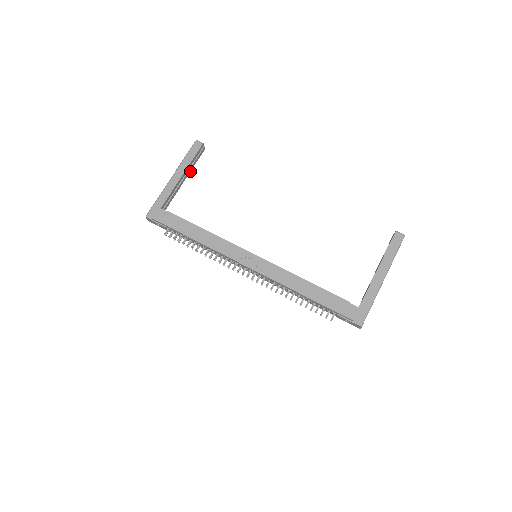
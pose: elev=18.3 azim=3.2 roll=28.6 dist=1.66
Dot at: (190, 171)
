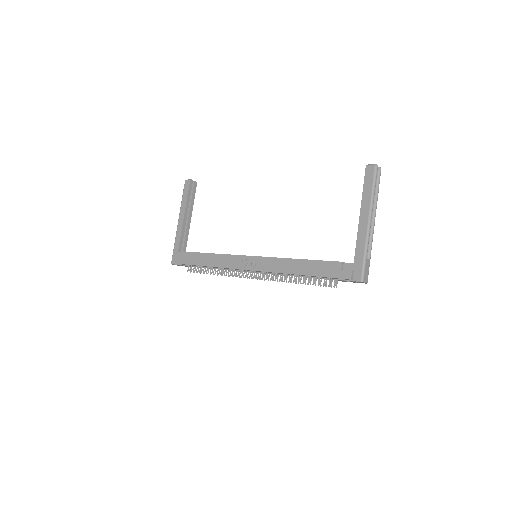
Dot at: (192, 208)
